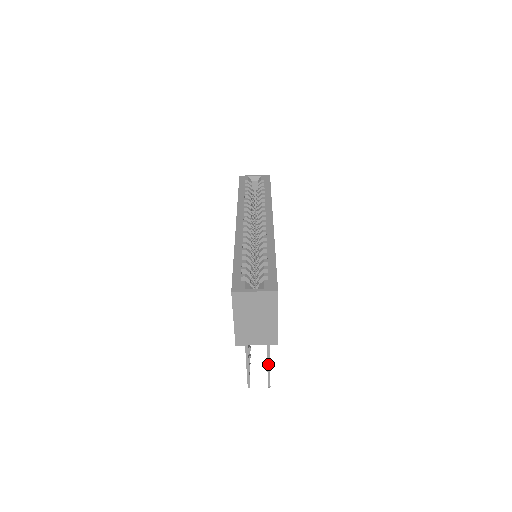
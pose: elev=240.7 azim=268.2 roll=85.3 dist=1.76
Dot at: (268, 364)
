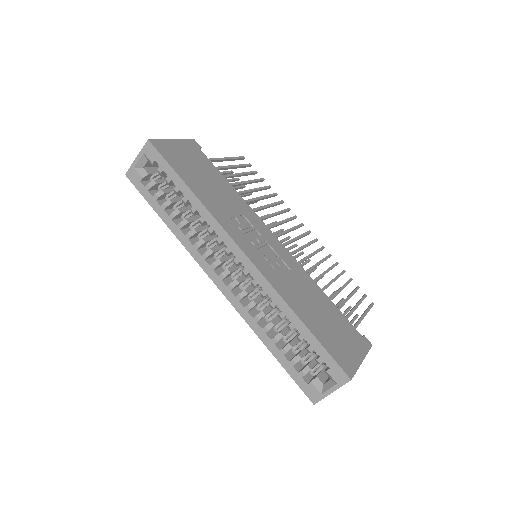
Dot at: occluded
